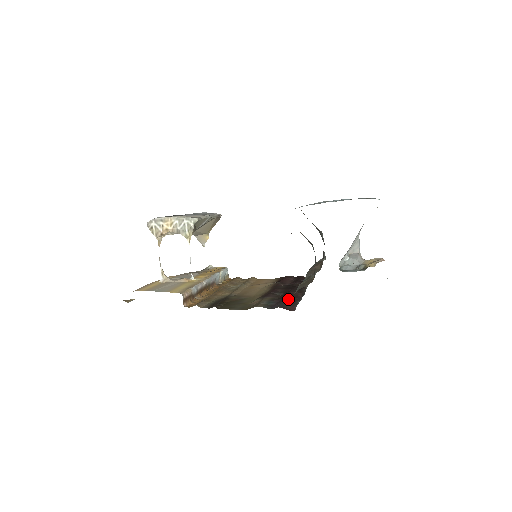
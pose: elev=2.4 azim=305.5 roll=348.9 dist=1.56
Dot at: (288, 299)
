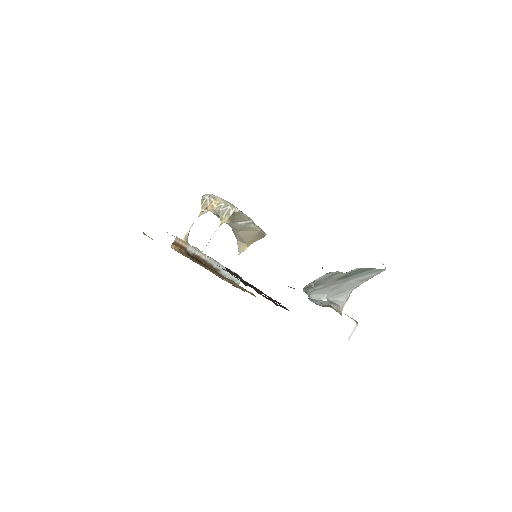
Dot at: (243, 281)
